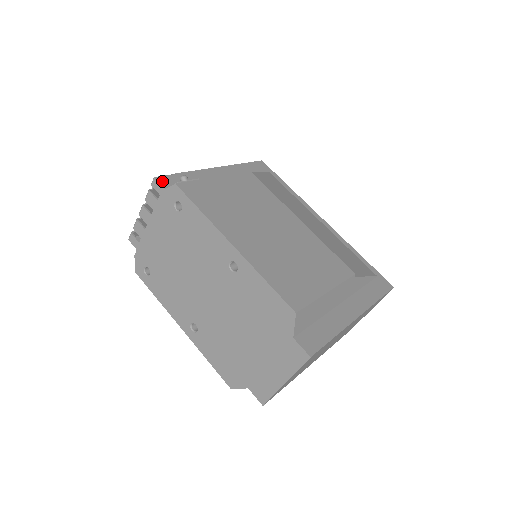
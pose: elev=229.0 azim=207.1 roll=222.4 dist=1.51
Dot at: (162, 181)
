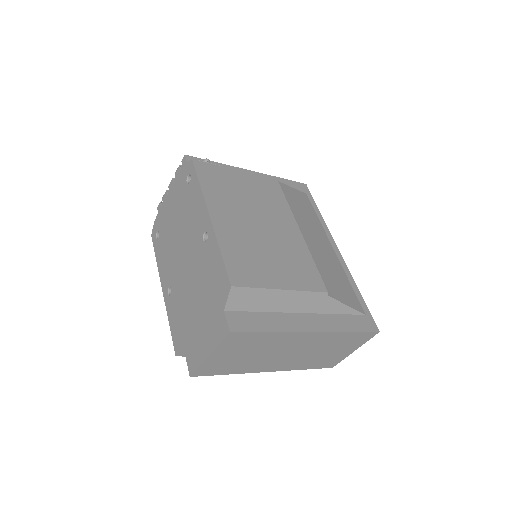
Dot at: (190, 159)
